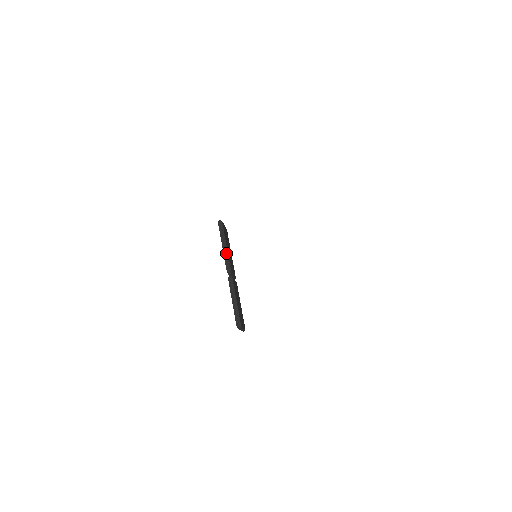
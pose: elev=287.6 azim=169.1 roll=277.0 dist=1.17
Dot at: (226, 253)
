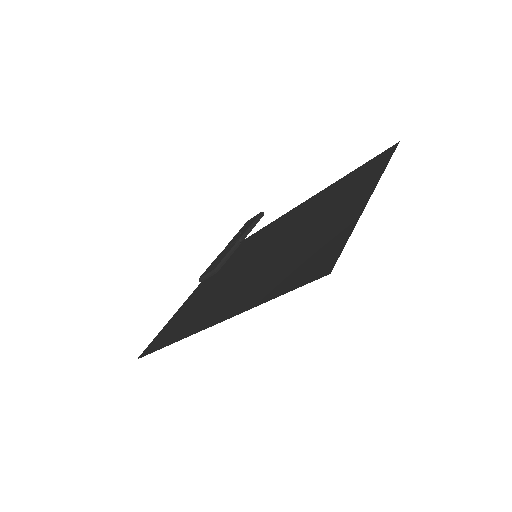
Dot at: (250, 229)
